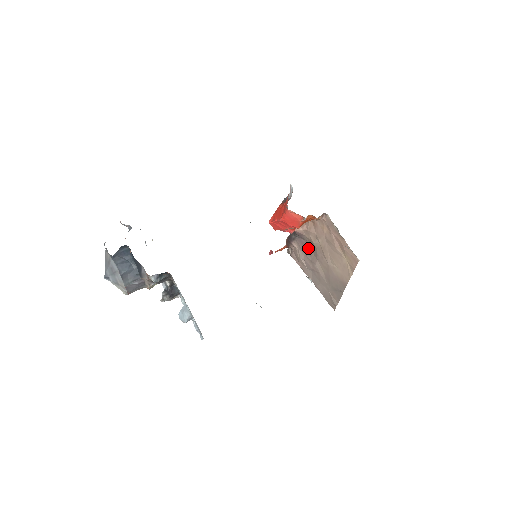
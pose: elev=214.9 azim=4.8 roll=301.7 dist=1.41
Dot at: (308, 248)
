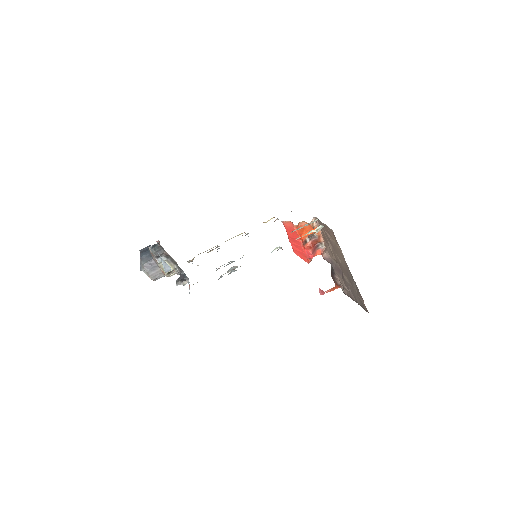
Dot at: (340, 270)
